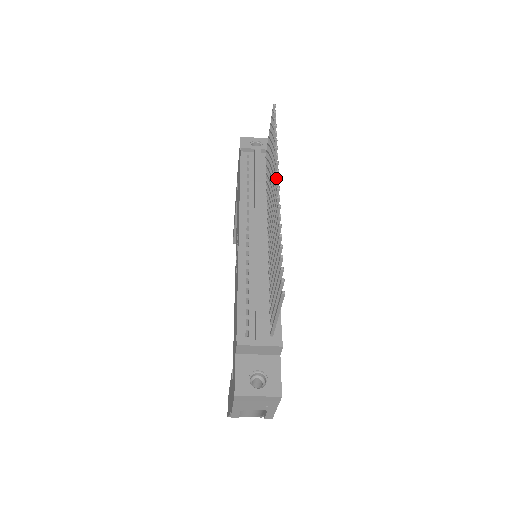
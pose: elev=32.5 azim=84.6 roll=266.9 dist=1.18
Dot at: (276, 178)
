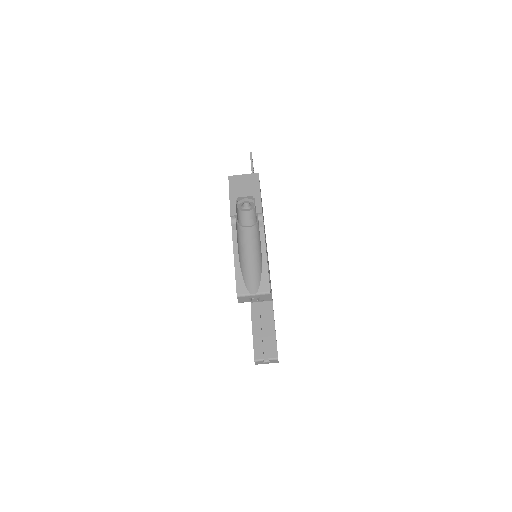
Dot at: occluded
